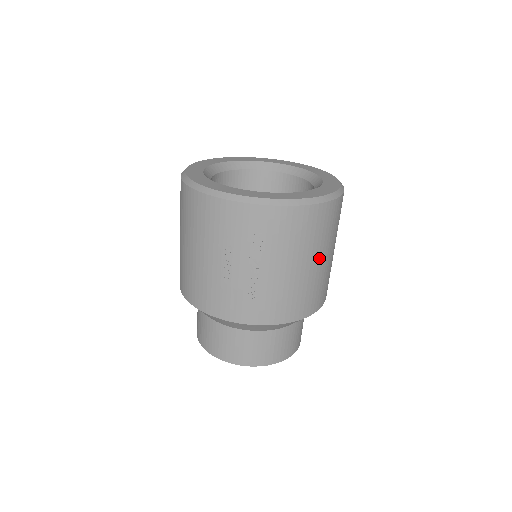
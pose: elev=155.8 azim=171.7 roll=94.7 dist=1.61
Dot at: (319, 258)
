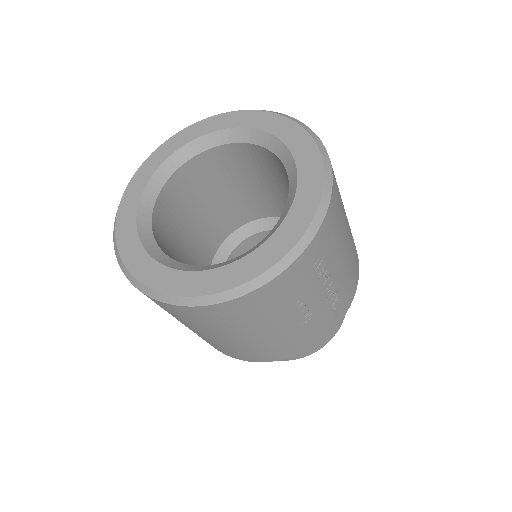
Dot at: occluded
